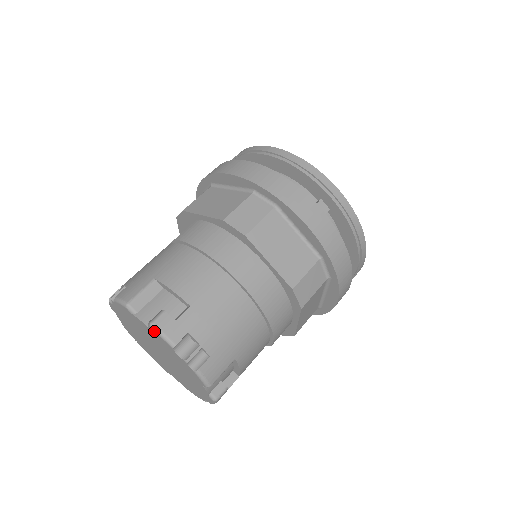
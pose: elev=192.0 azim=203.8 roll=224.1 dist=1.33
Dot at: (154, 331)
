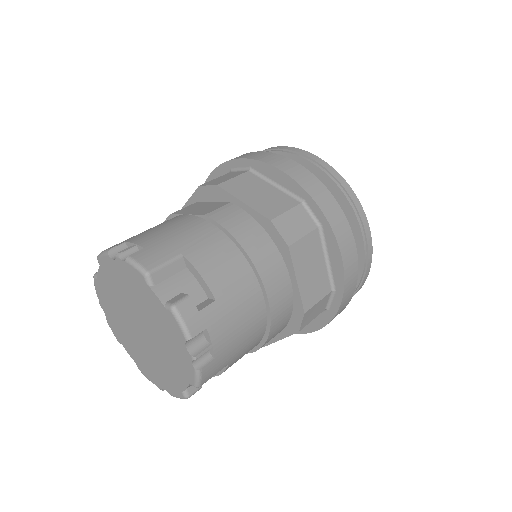
Dot at: (173, 315)
